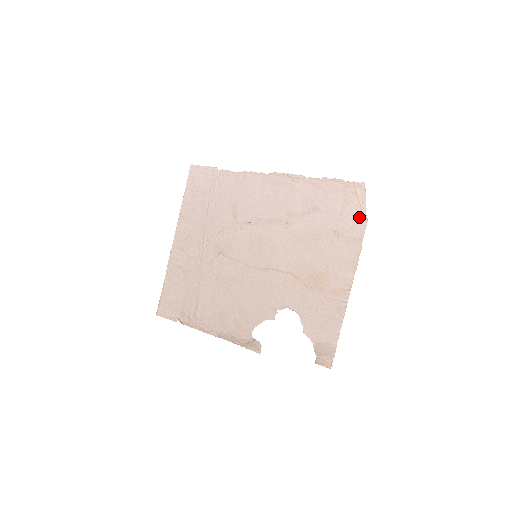
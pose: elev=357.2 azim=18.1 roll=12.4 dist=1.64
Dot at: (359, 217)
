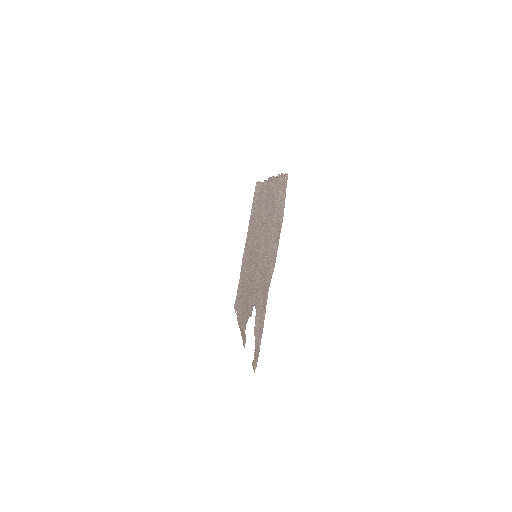
Dot at: (282, 210)
